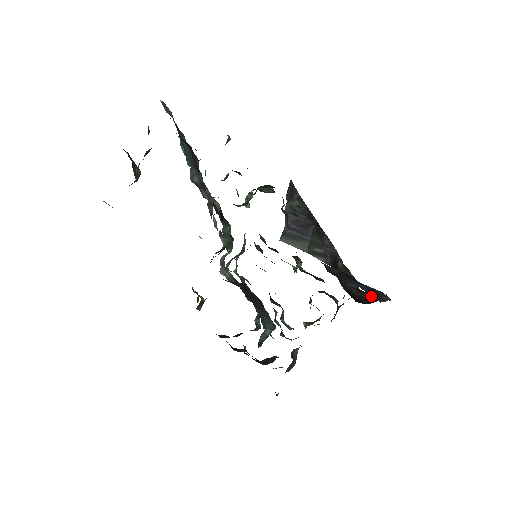
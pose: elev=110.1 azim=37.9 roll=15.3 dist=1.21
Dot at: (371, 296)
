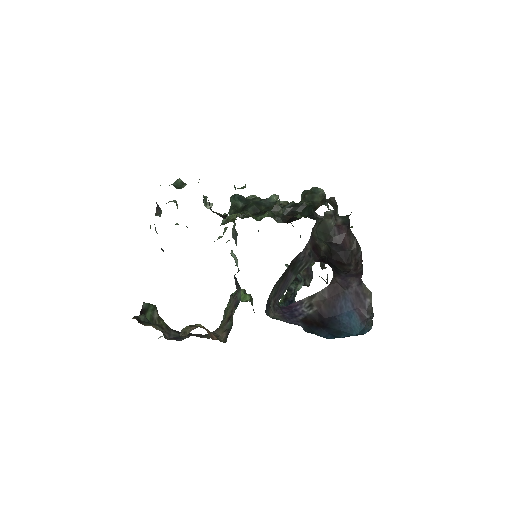
Dot at: (352, 237)
